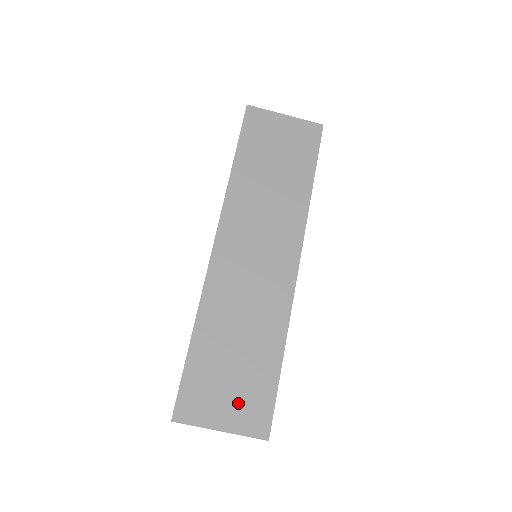
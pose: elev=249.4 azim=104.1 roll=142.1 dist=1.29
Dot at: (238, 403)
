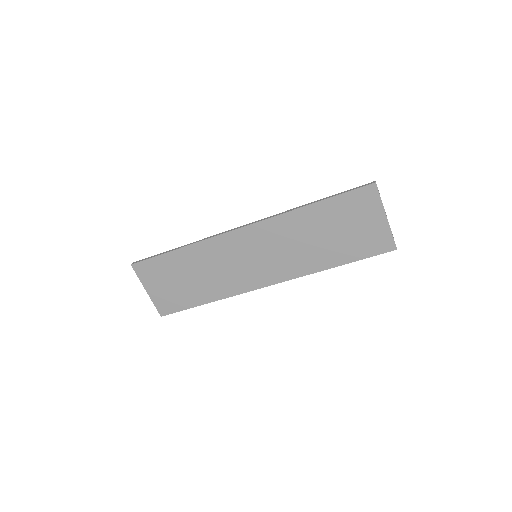
Dot at: (166, 293)
